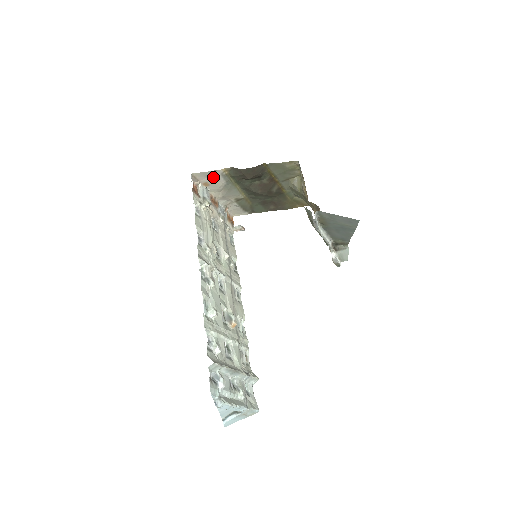
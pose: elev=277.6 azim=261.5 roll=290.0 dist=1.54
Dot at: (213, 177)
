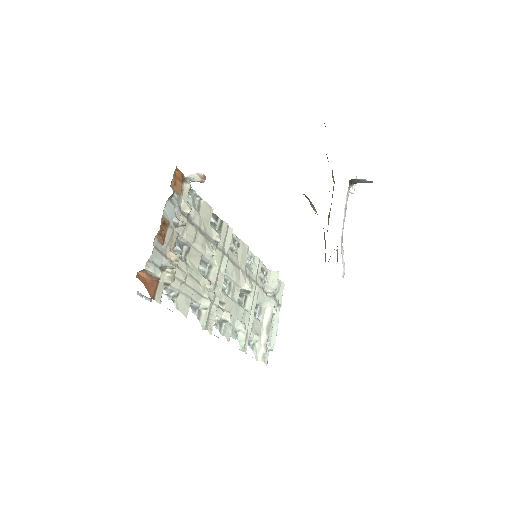
Dot at: occluded
